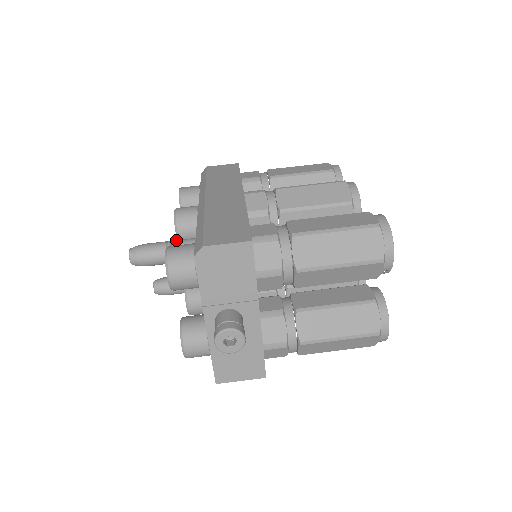
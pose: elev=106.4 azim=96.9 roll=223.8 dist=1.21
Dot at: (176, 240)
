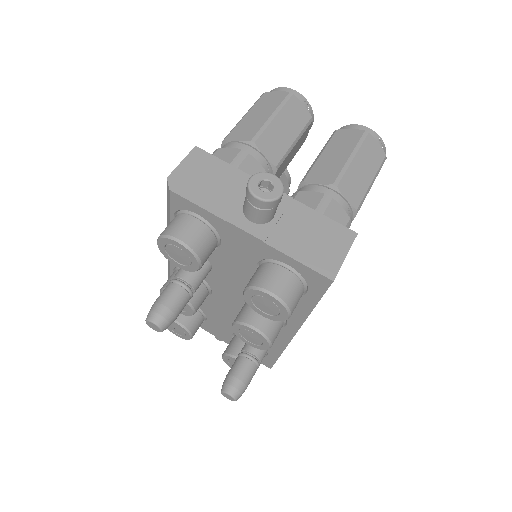
Dot at: (174, 278)
